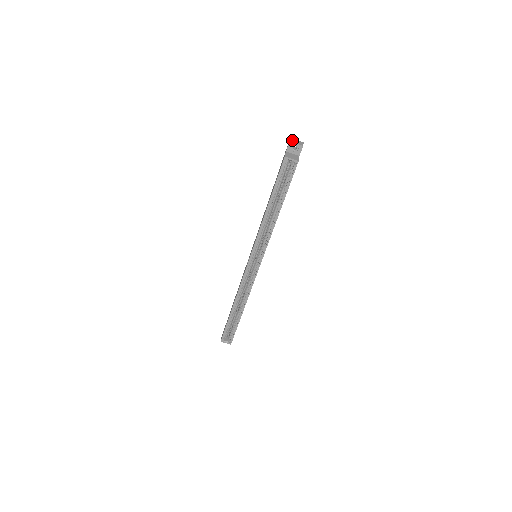
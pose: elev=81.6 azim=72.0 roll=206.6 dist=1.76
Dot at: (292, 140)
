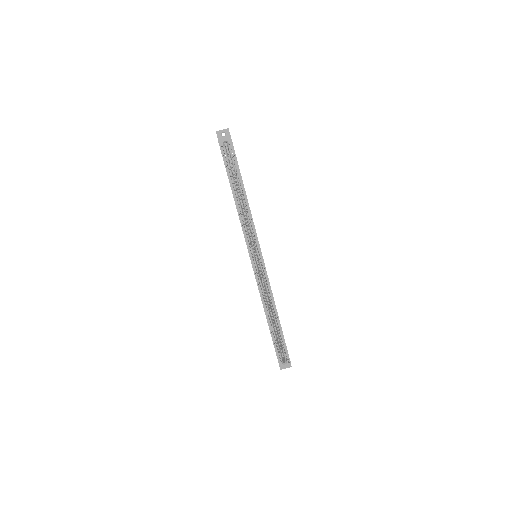
Dot at: (218, 131)
